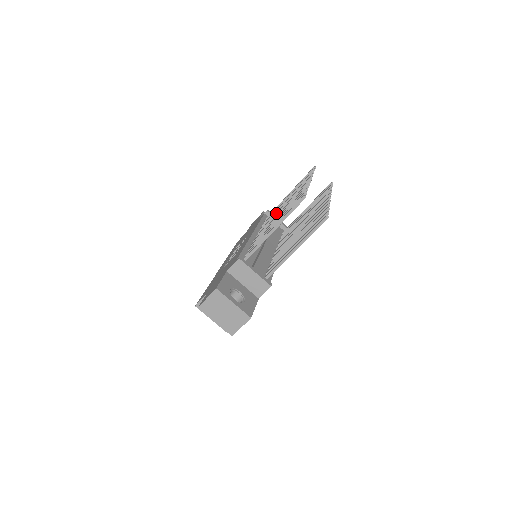
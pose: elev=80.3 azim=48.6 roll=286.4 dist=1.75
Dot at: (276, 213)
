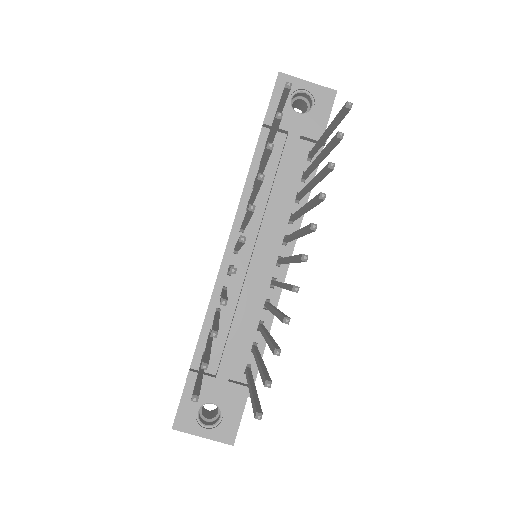
Dot at: (242, 223)
